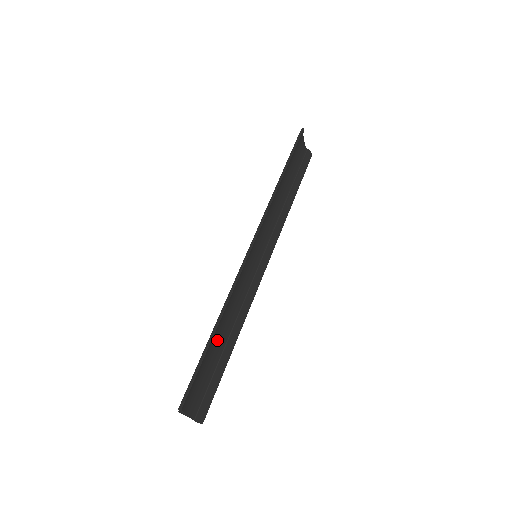
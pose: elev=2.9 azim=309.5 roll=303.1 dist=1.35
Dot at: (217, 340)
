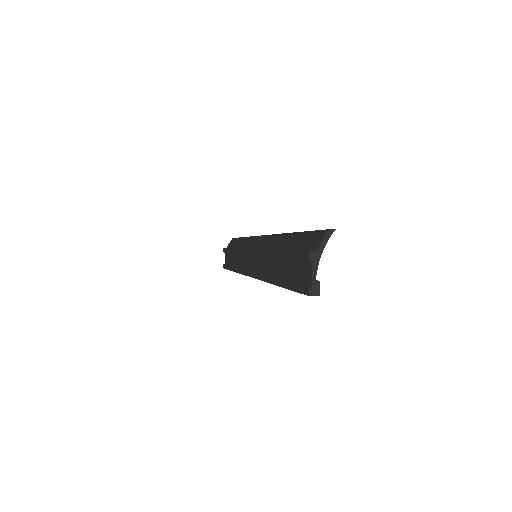
Dot at: occluded
